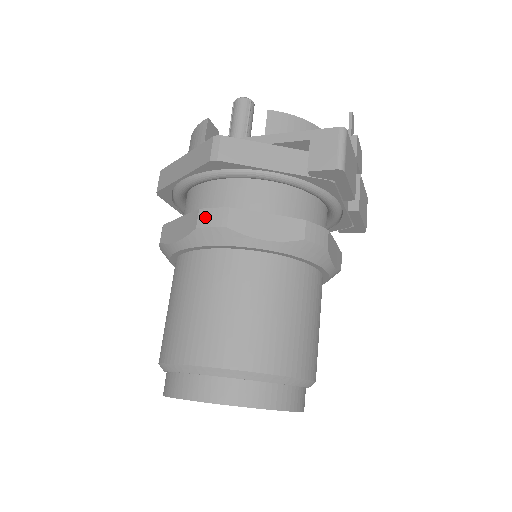
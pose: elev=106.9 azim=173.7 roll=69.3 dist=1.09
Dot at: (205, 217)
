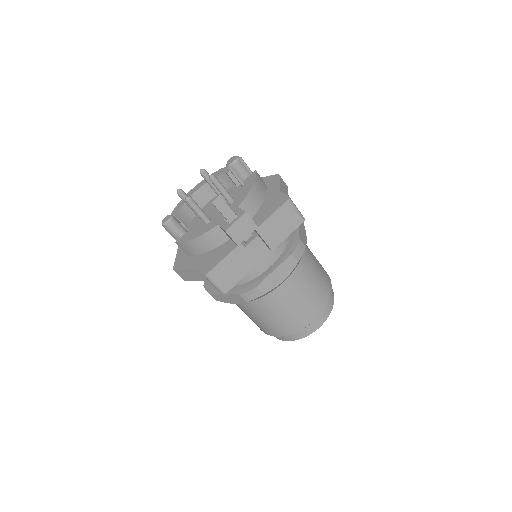
Dot at: occluded
